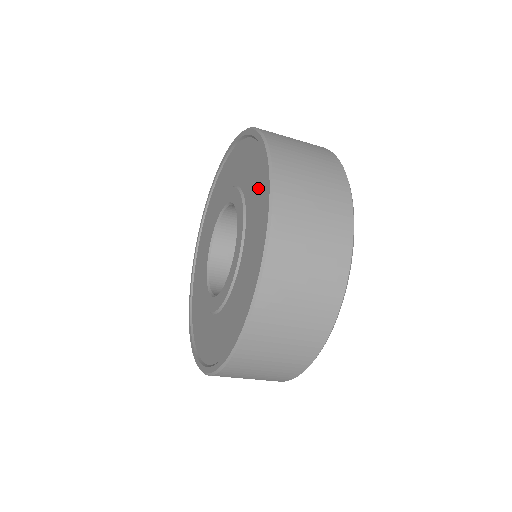
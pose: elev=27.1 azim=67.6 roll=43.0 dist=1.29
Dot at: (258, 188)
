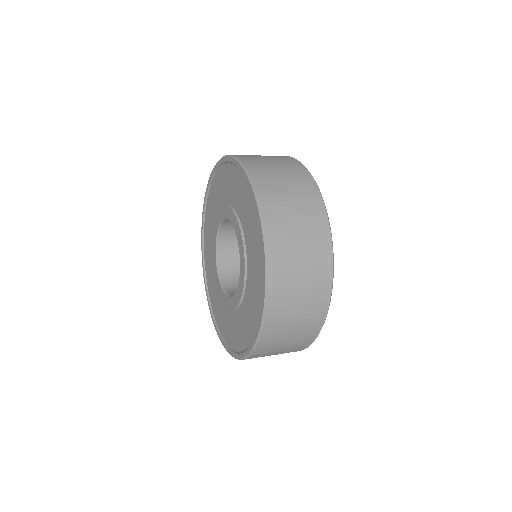
Dot at: (253, 312)
